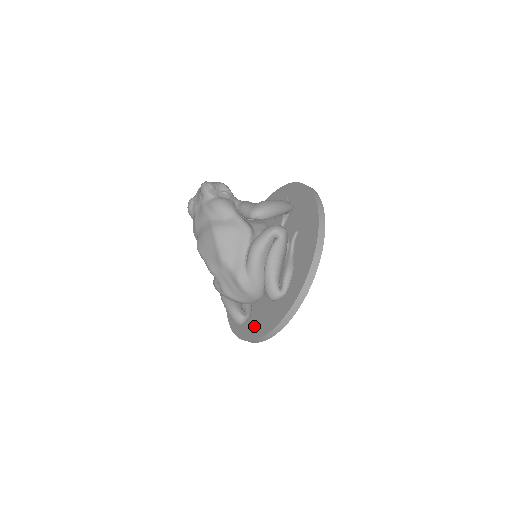
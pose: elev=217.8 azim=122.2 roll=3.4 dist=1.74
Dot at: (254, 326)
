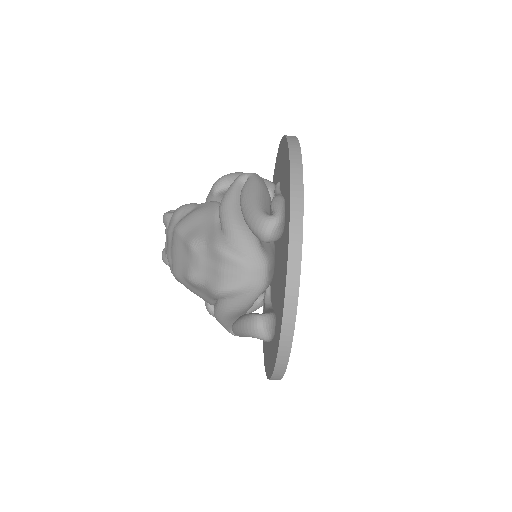
Dot at: (278, 316)
